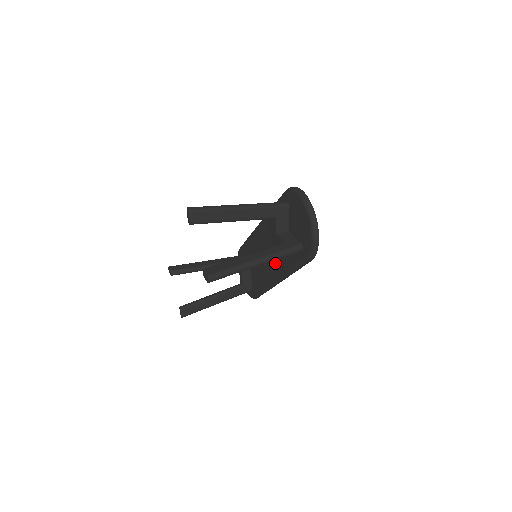
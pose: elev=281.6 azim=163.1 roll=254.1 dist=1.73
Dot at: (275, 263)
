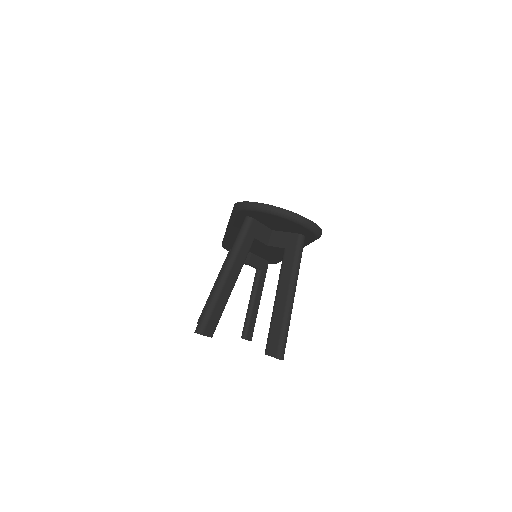
Dot at: occluded
